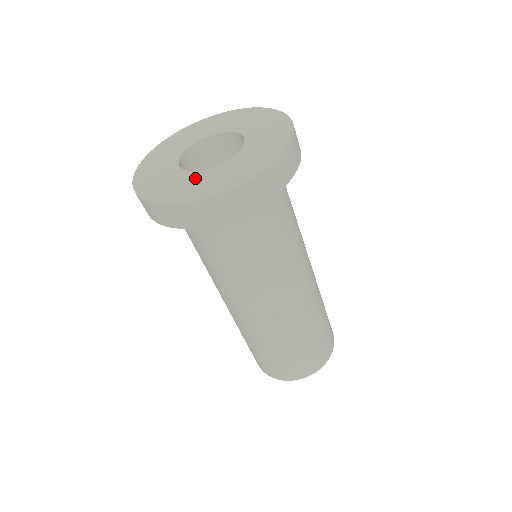
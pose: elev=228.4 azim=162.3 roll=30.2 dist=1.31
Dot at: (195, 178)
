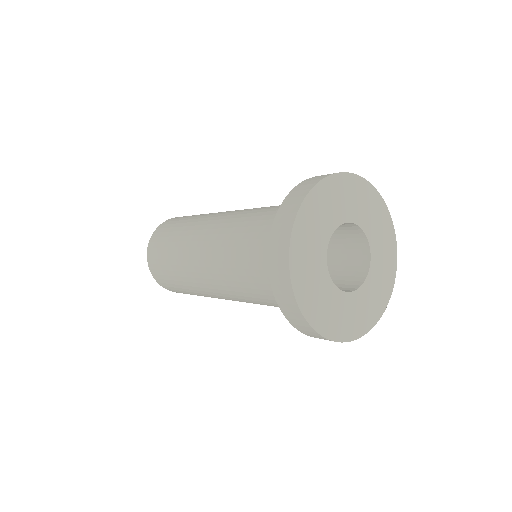
Dot at: (336, 301)
